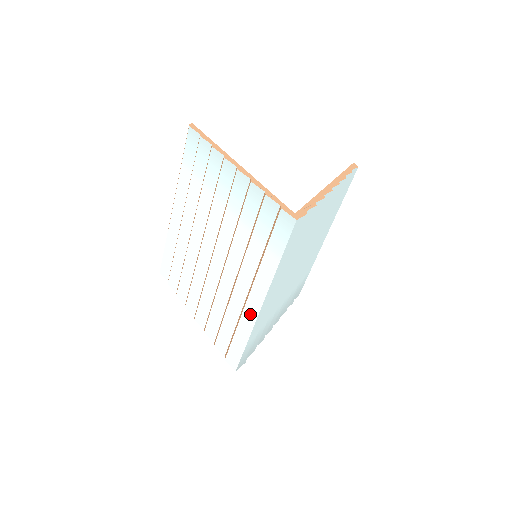
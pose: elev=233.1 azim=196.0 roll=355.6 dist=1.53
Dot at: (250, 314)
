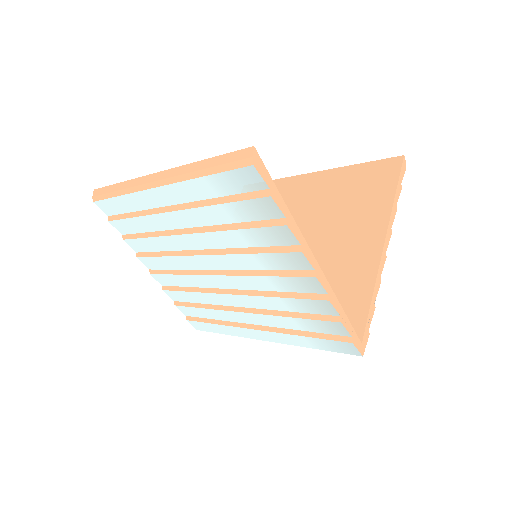
Dot at: (245, 333)
